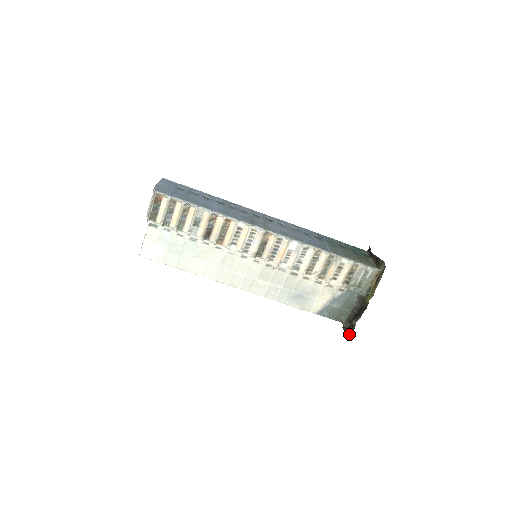
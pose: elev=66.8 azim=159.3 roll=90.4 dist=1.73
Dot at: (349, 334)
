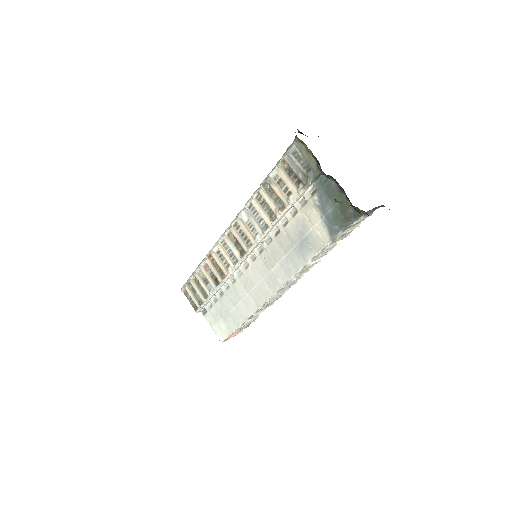
Dot at: occluded
